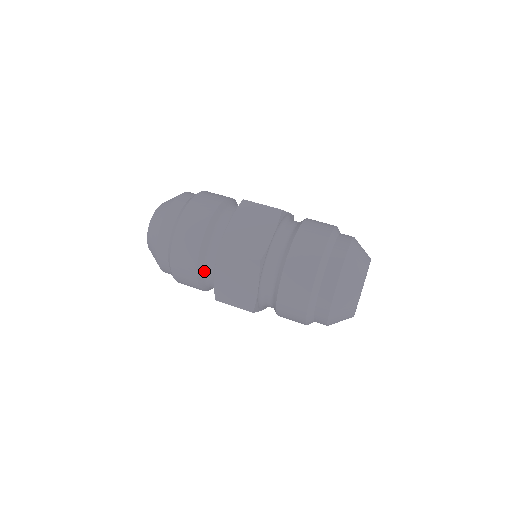
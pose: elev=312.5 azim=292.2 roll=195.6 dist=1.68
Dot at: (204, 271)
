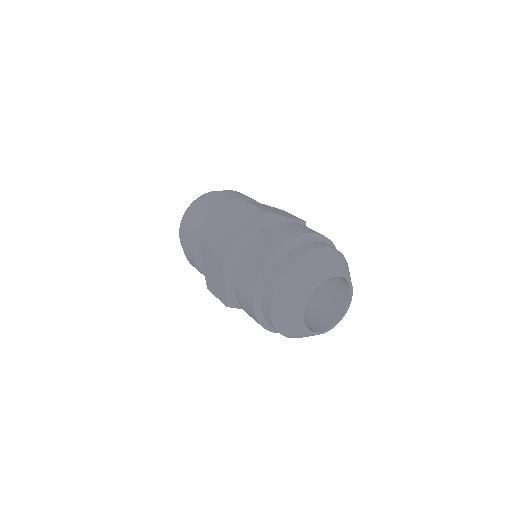
Dot at: (213, 220)
